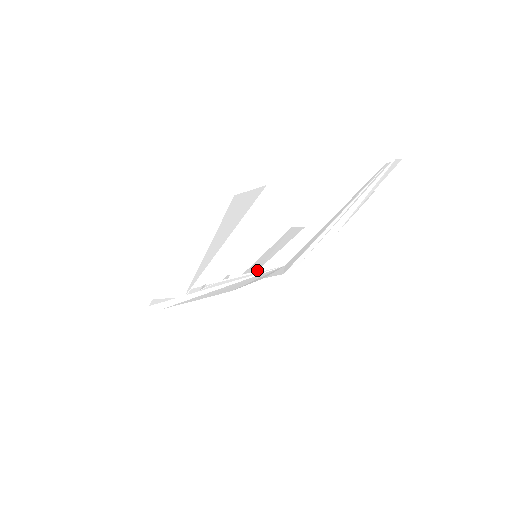
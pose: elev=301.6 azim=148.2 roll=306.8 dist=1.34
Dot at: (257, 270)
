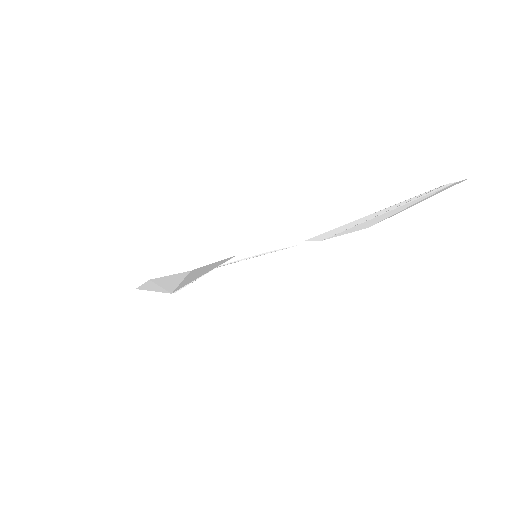
Dot at: occluded
